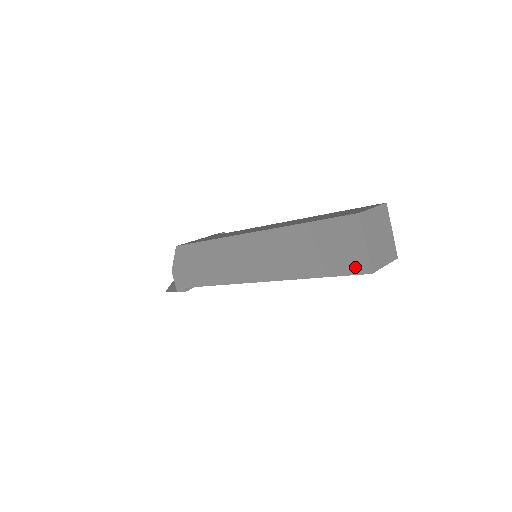
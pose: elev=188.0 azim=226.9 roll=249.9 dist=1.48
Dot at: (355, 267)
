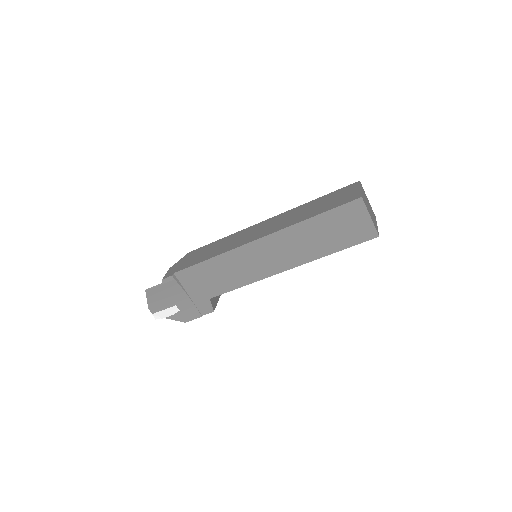
Dot at: (349, 199)
